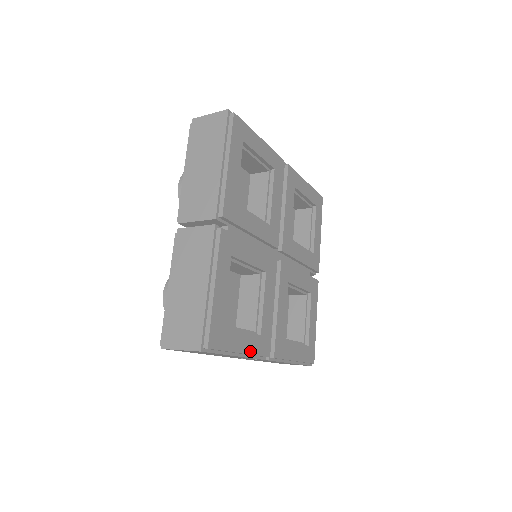
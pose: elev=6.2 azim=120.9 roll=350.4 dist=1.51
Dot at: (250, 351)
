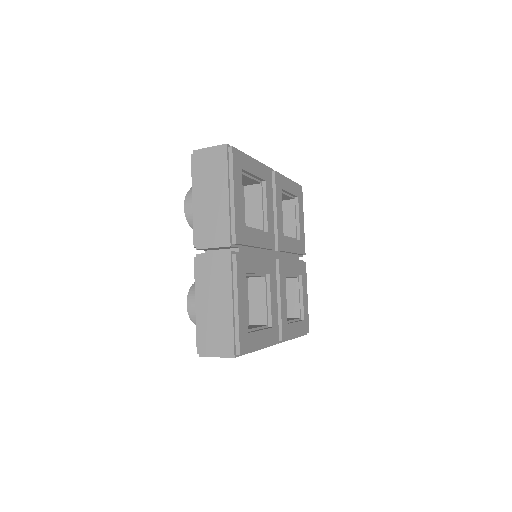
Dot at: (266, 343)
